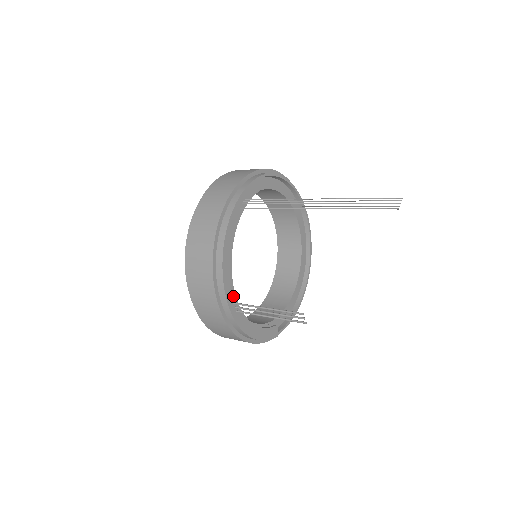
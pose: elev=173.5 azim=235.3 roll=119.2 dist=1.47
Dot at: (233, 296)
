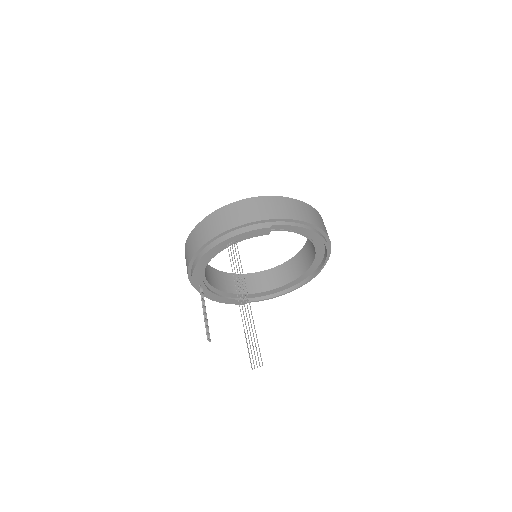
Dot at: (201, 282)
